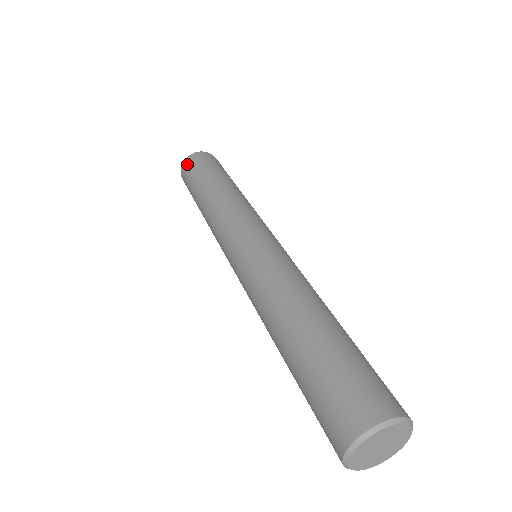
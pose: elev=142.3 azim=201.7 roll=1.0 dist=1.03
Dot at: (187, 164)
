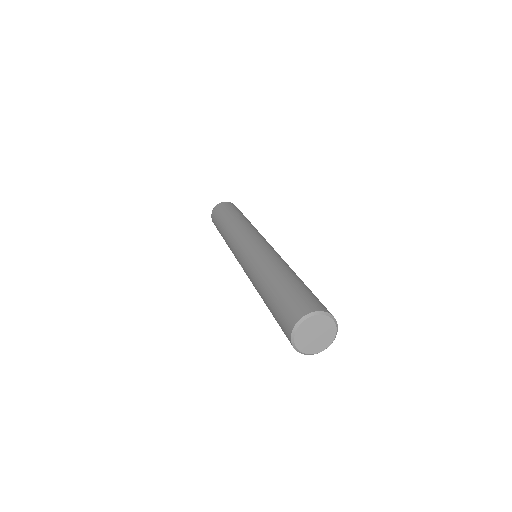
Dot at: (229, 203)
